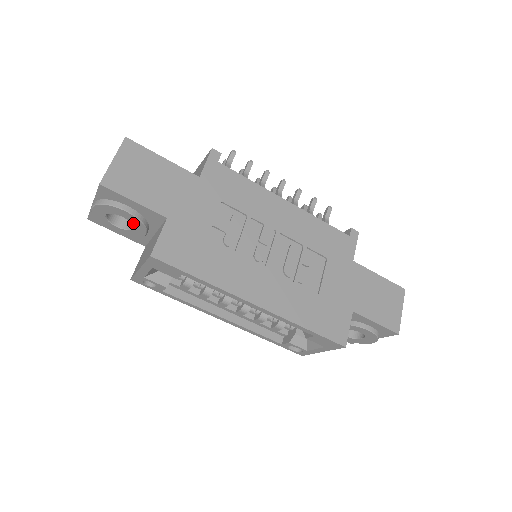
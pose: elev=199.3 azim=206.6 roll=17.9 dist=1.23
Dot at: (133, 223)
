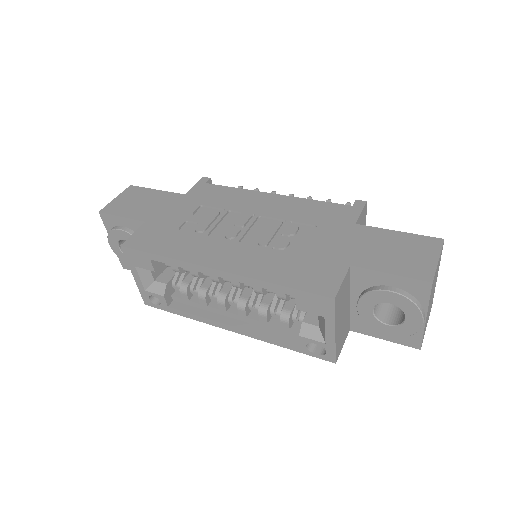
Dot at: occluded
